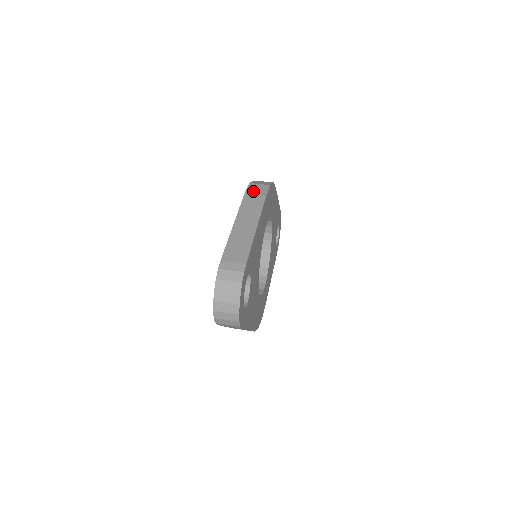
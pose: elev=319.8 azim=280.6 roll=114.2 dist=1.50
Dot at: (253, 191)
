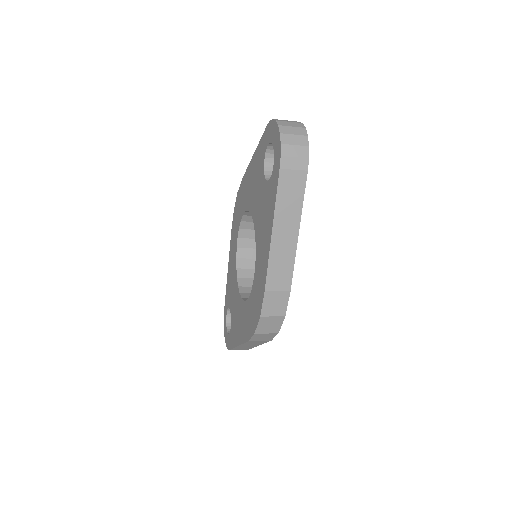
Dot at: occluded
